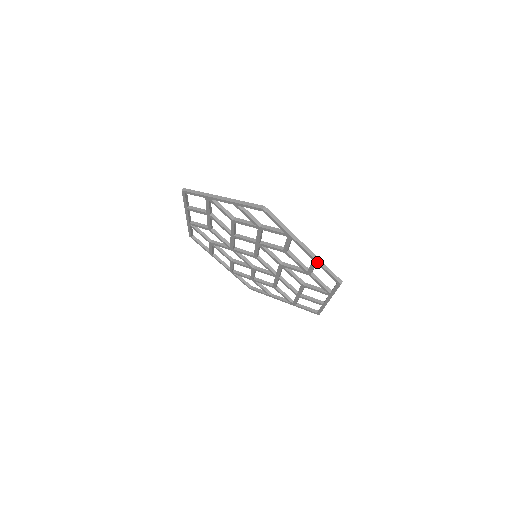
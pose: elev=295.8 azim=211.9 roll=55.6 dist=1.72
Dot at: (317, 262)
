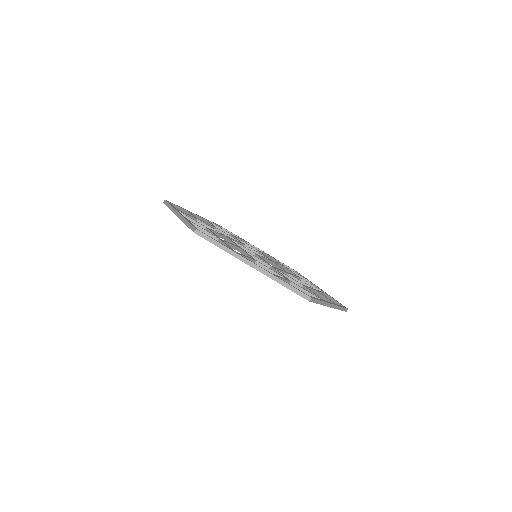
Dot at: (335, 308)
